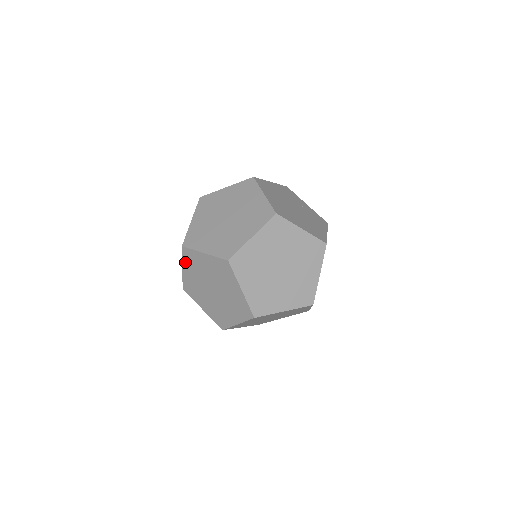
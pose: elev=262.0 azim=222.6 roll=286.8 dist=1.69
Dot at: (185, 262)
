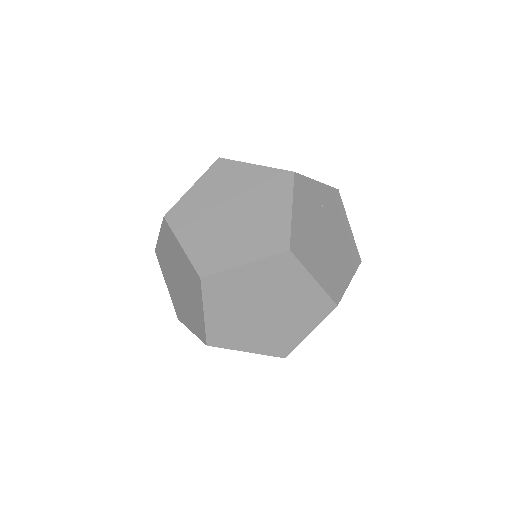
Dot at: occluded
